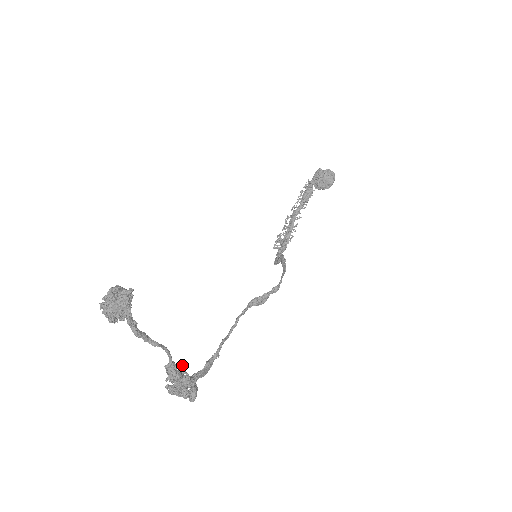
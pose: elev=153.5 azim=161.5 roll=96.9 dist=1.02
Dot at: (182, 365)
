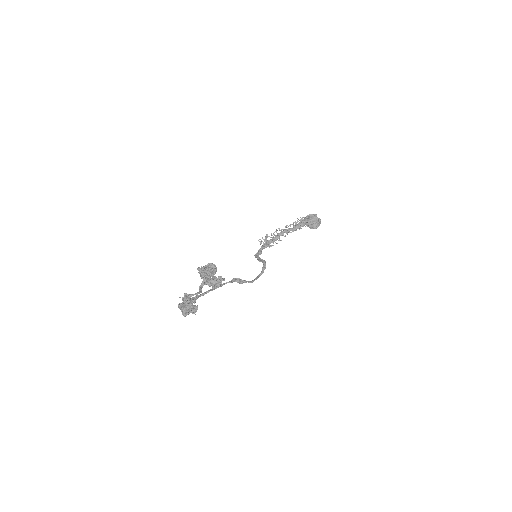
Dot at: occluded
